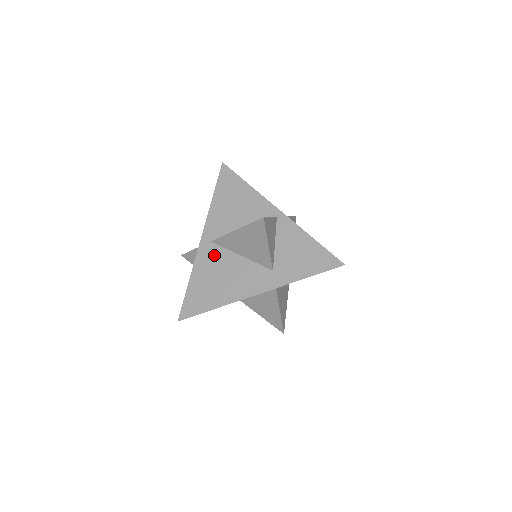
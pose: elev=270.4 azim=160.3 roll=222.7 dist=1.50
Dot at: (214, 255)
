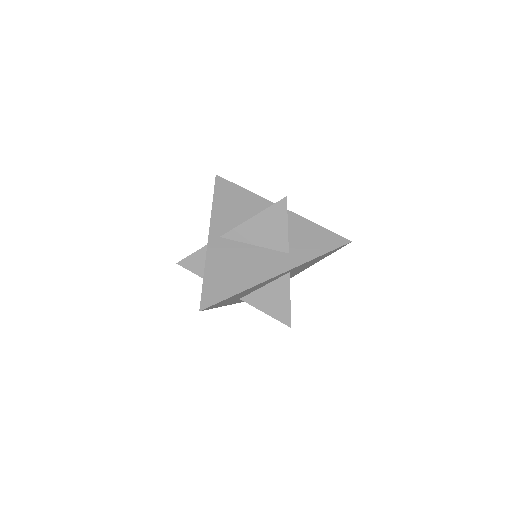
Dot at: (226, 248)
